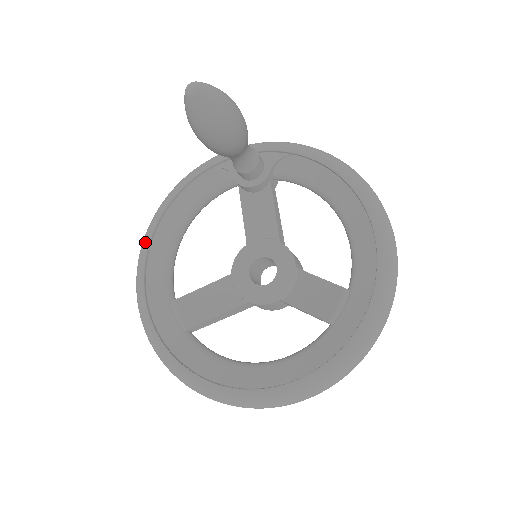
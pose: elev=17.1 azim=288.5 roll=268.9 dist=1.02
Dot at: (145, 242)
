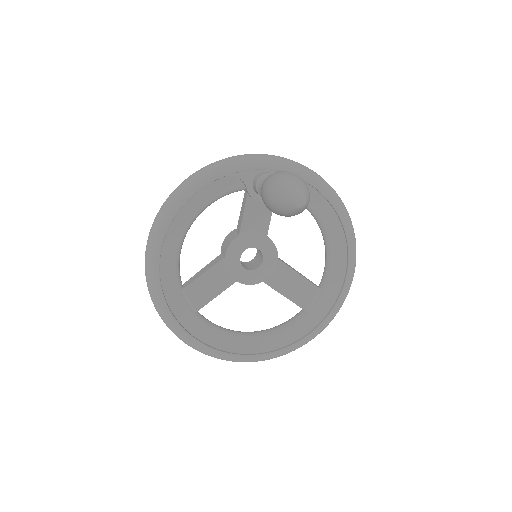
Dot at: (158, 238)
